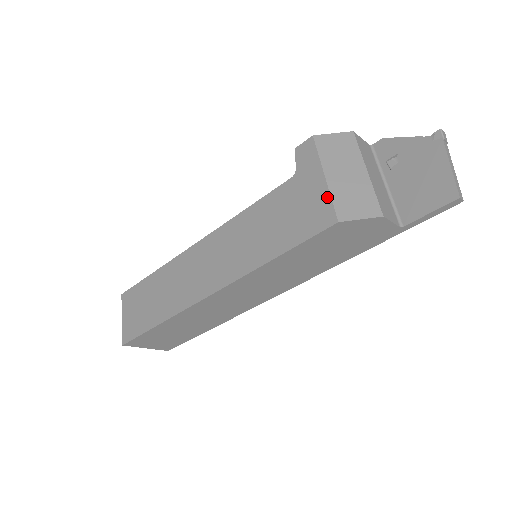
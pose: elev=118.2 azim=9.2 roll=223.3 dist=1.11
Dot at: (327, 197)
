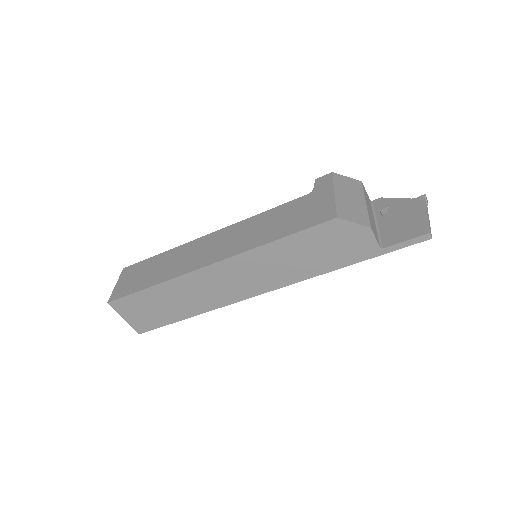
Dot at: (332, 204)
